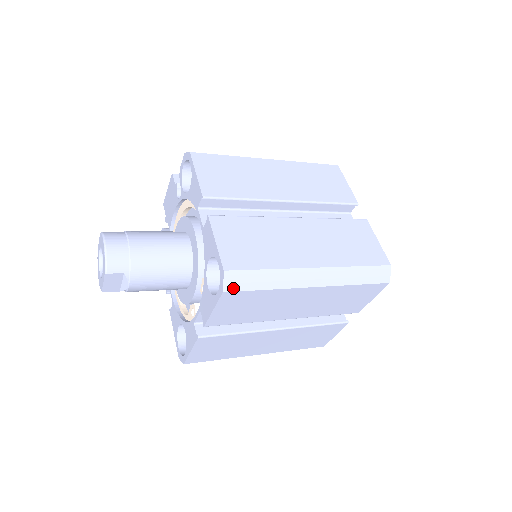
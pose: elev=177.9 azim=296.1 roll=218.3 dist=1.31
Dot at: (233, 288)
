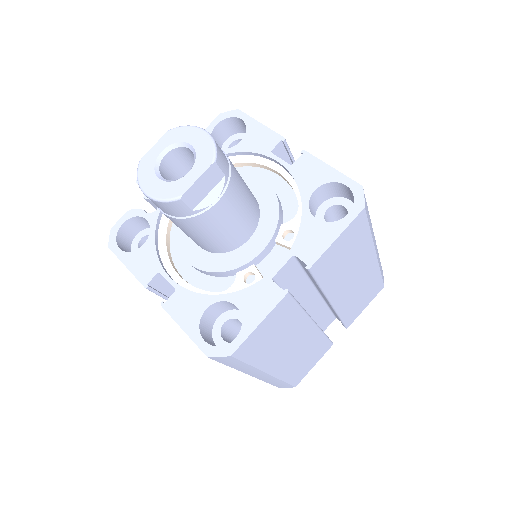
Dot at: (366, 209)
